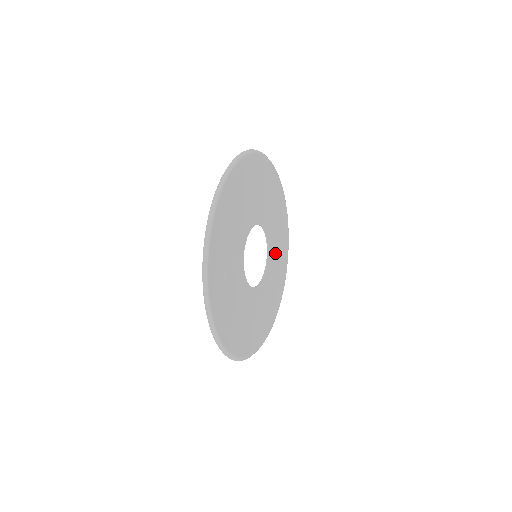
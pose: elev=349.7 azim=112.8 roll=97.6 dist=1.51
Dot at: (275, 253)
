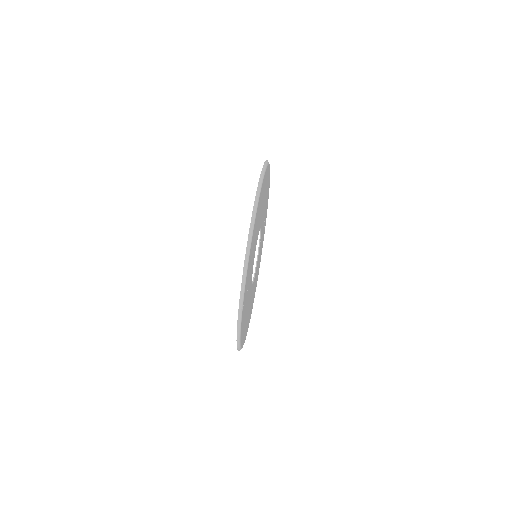
Dot at: occluded
